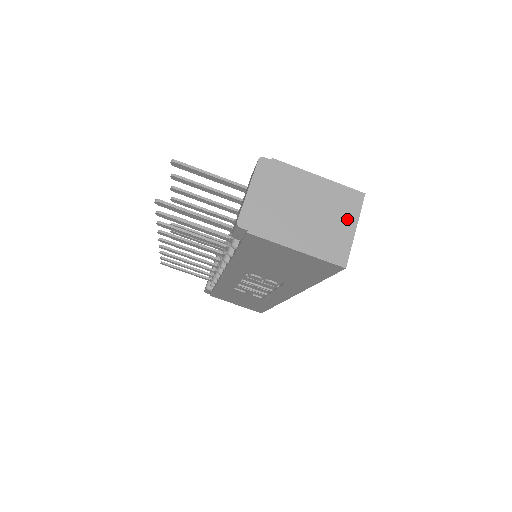
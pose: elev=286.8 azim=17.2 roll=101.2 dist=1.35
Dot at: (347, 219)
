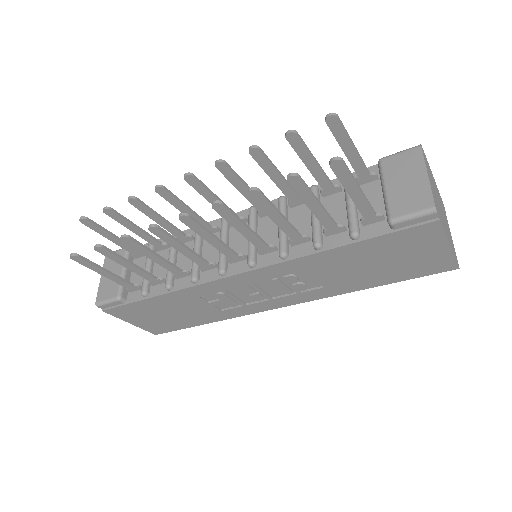
Dot at: (448, 224)
